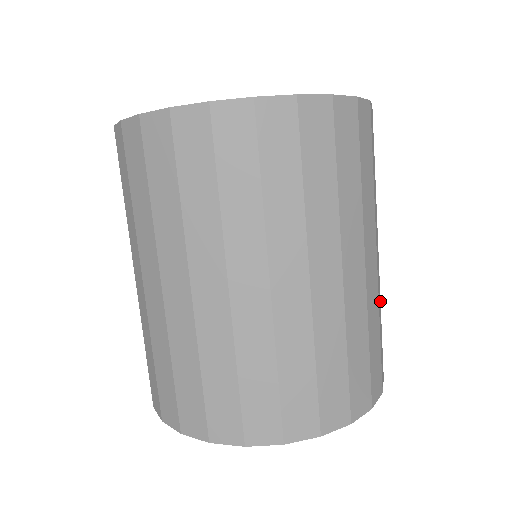
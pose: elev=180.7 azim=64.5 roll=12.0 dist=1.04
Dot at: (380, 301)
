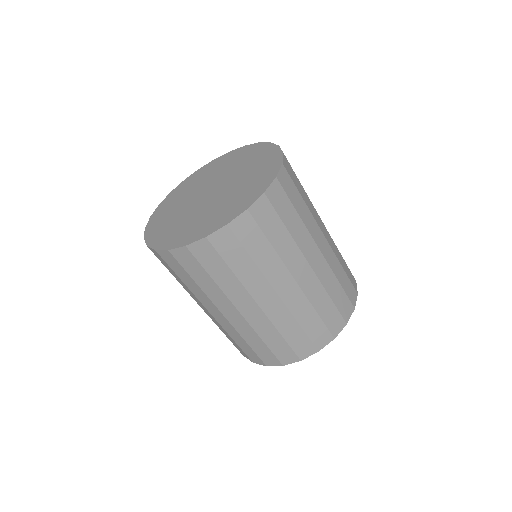
Dot at: (334, 275)
